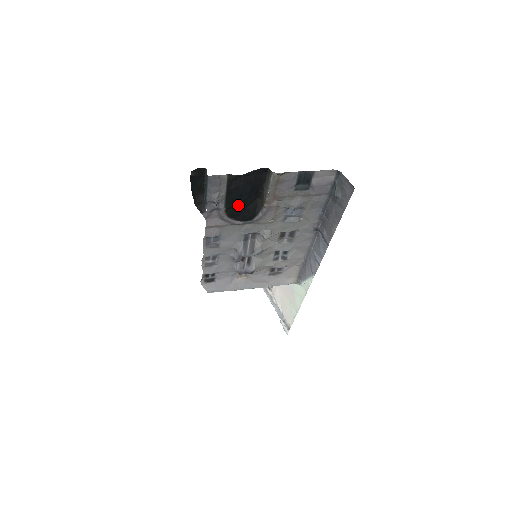
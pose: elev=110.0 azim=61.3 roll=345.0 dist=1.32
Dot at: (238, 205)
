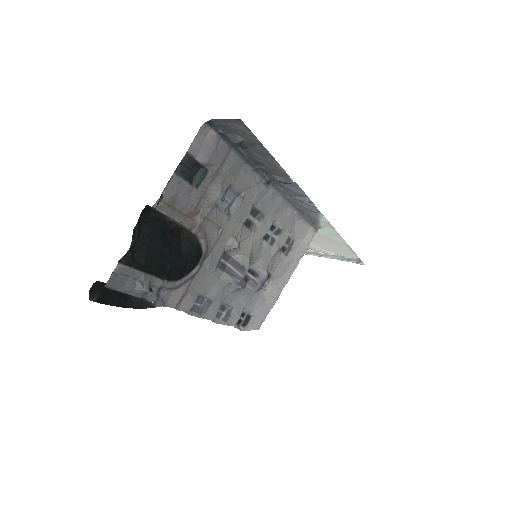
Dot at: (171, 263)
